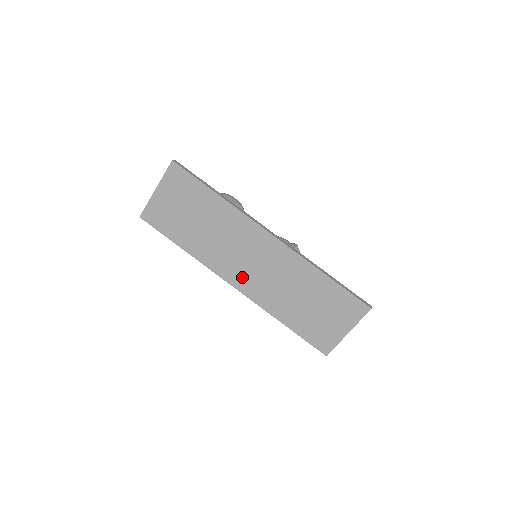
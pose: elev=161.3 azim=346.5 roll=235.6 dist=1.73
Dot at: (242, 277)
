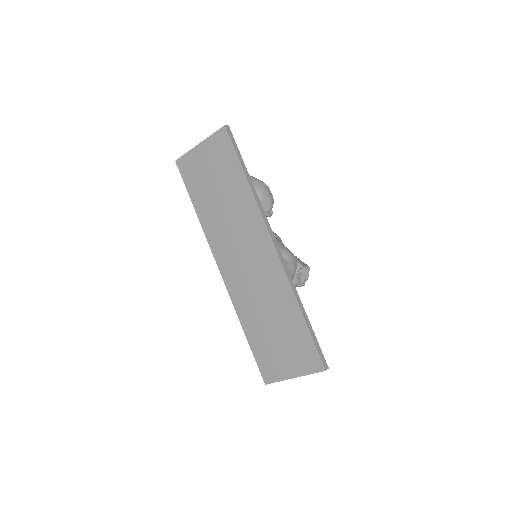
Dot at: (231, 268)
